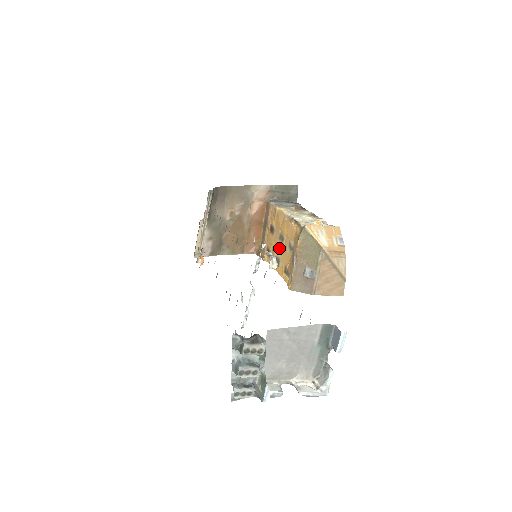
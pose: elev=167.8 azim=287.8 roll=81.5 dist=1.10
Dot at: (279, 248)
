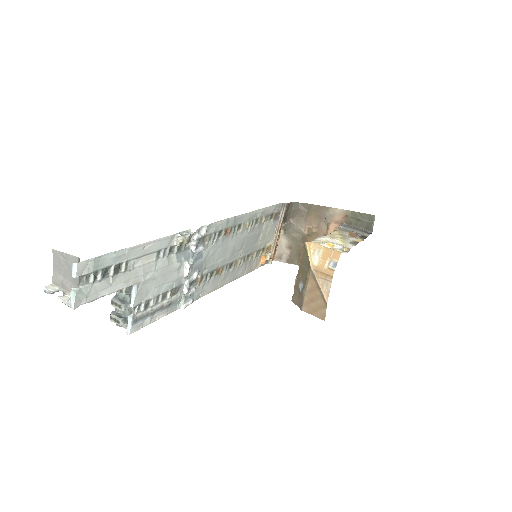
Dot at: occluded
